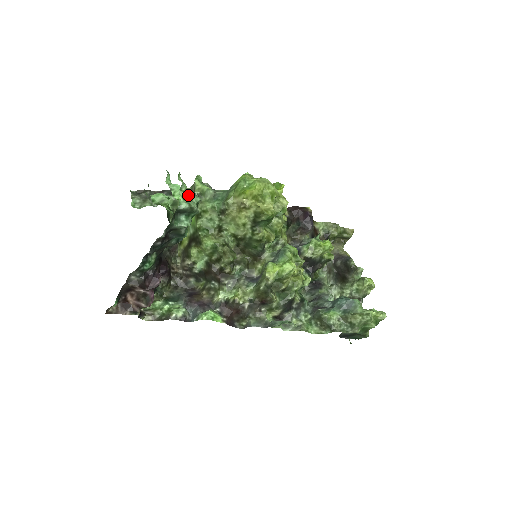
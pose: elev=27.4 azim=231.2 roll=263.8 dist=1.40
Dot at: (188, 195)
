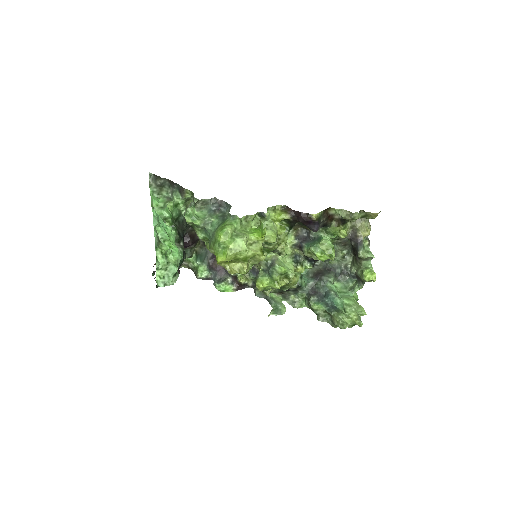
Dot at: (166, 269)
